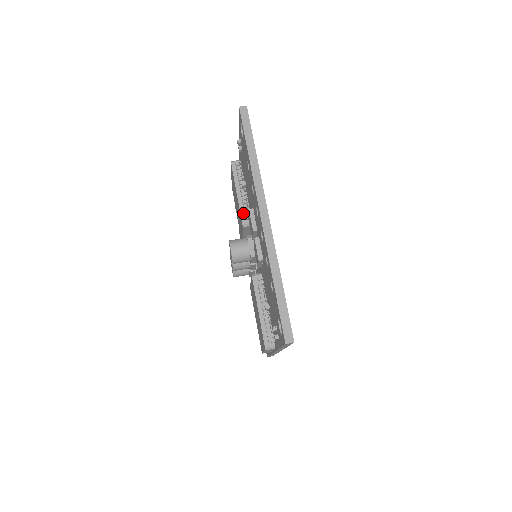
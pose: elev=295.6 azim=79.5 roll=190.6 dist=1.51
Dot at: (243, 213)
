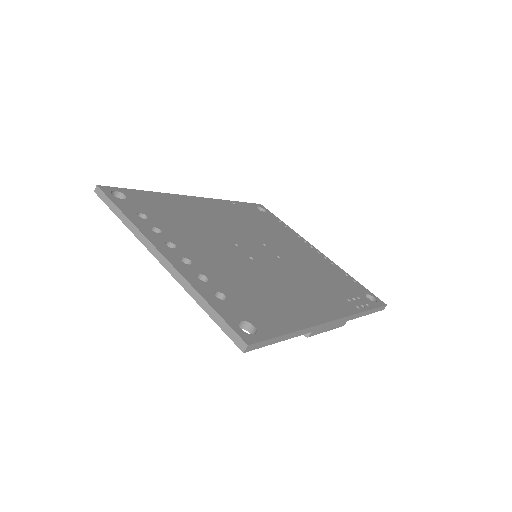
Dot at: occluded
